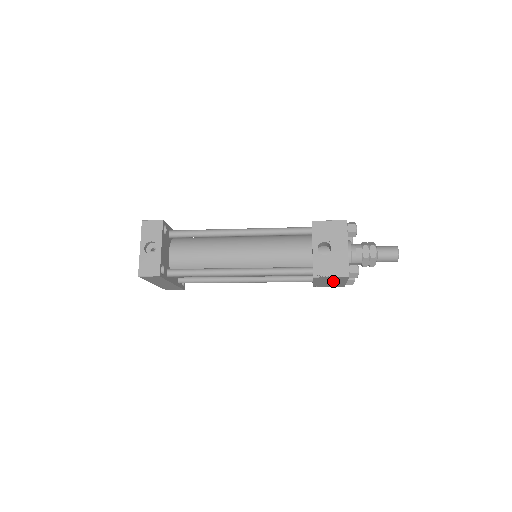
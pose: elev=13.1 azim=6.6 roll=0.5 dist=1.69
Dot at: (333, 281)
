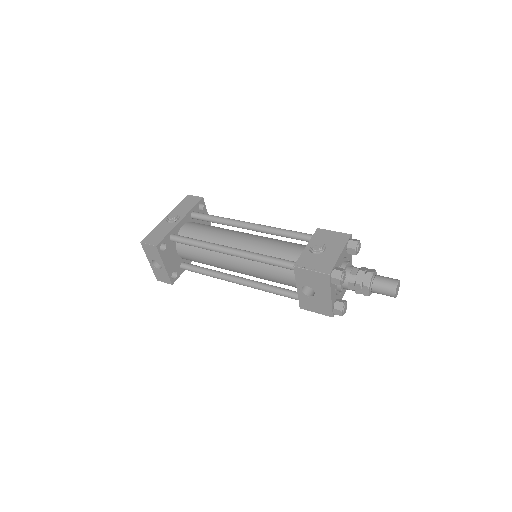
Dot at: occluded
